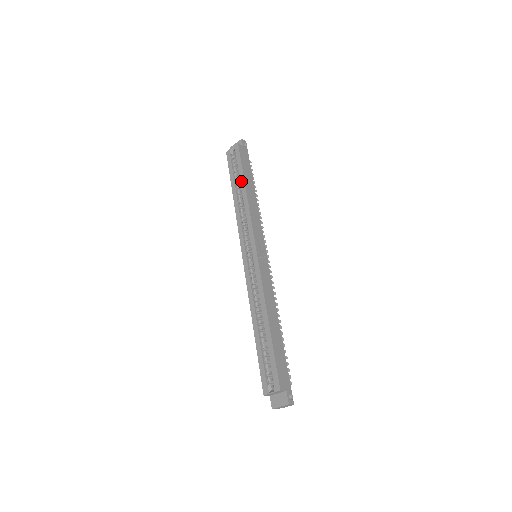
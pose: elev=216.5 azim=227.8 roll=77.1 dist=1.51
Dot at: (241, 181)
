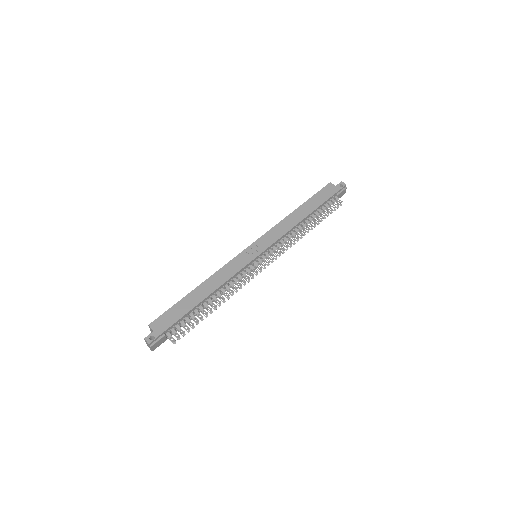
Dot at: (302, 206)
